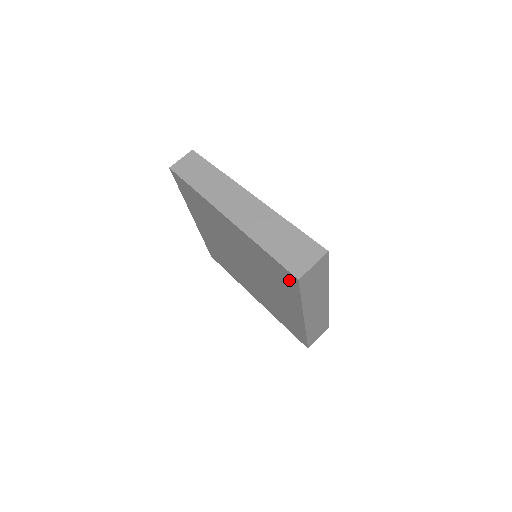
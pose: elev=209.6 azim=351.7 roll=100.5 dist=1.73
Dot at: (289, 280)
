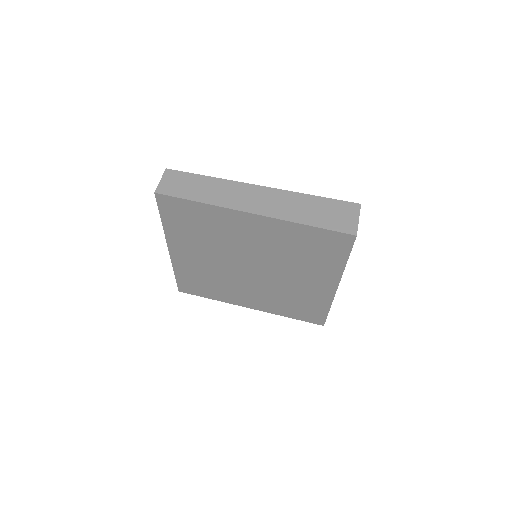
Dot at: (338, 245)
